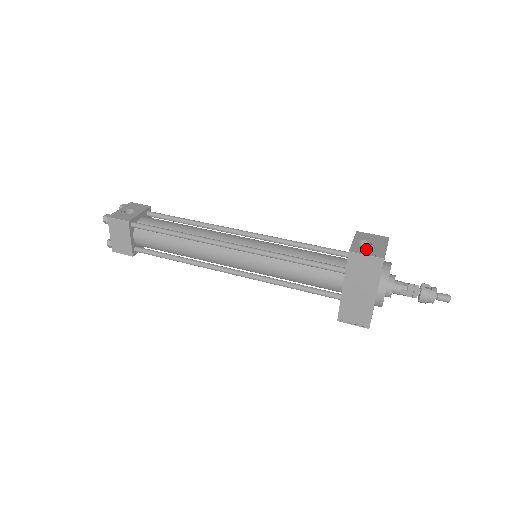
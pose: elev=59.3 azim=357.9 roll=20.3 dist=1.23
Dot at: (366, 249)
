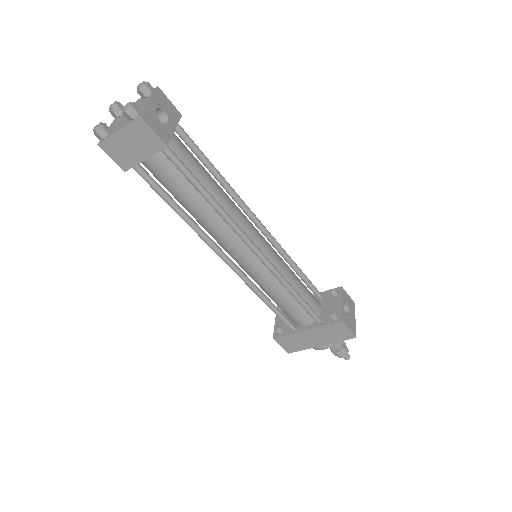
Dot at: (348, 320)
